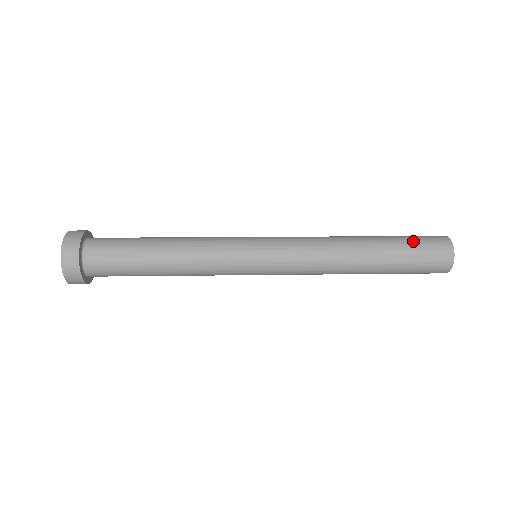
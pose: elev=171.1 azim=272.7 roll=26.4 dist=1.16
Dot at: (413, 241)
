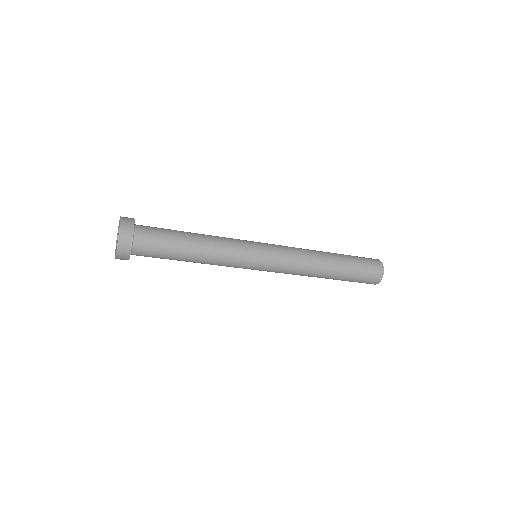
Dot at: occluded
